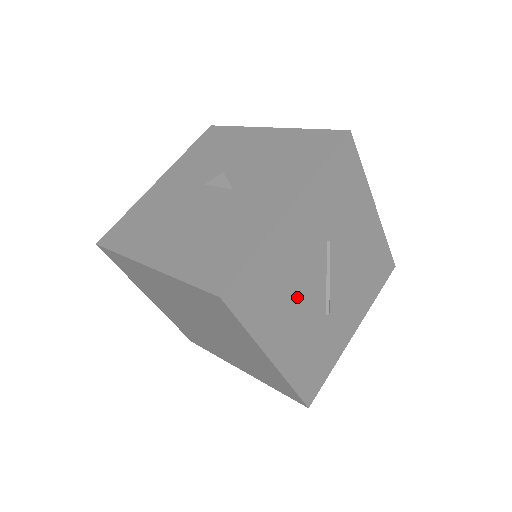
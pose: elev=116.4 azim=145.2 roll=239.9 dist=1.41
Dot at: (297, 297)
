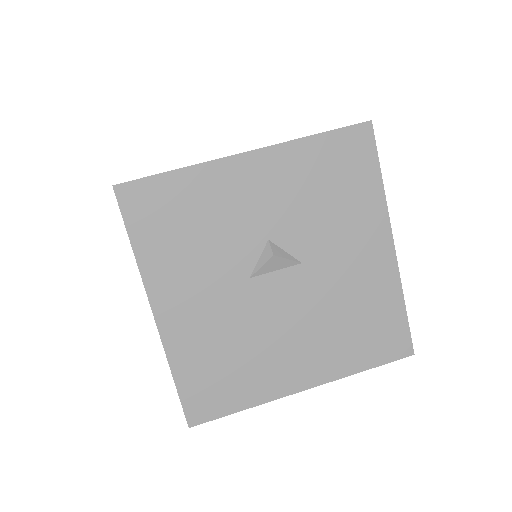
Dot at: occluded
